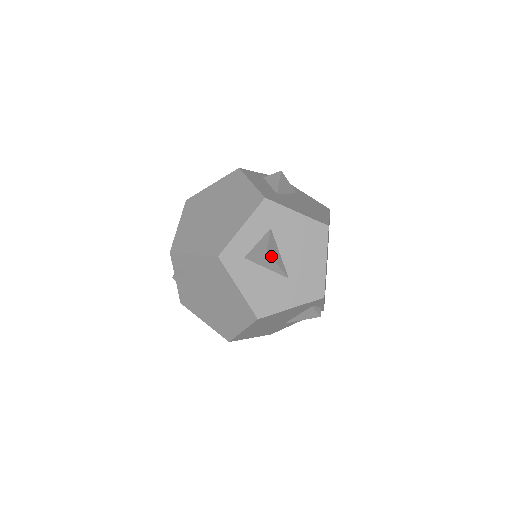
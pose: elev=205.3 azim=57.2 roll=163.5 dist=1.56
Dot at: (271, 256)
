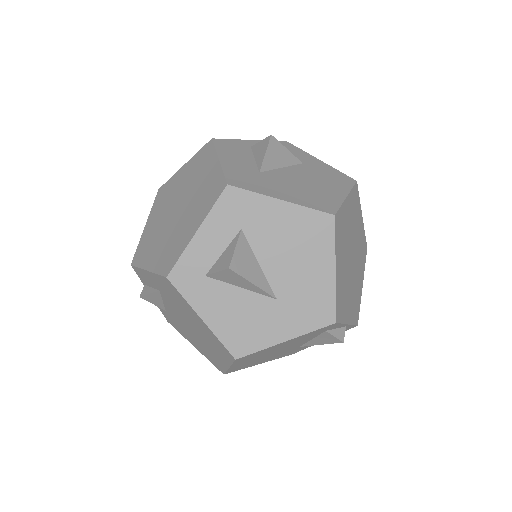
Dot at: (239, 273)
